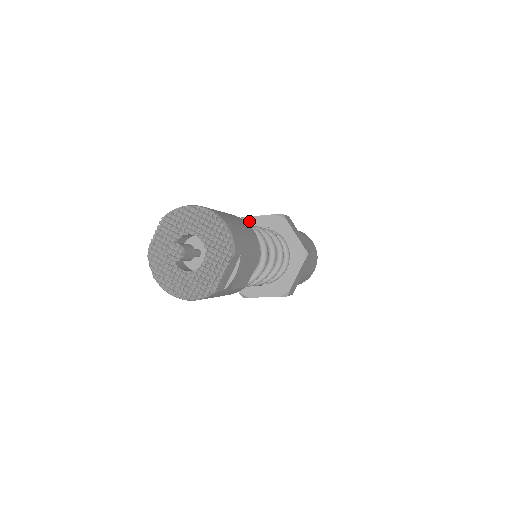
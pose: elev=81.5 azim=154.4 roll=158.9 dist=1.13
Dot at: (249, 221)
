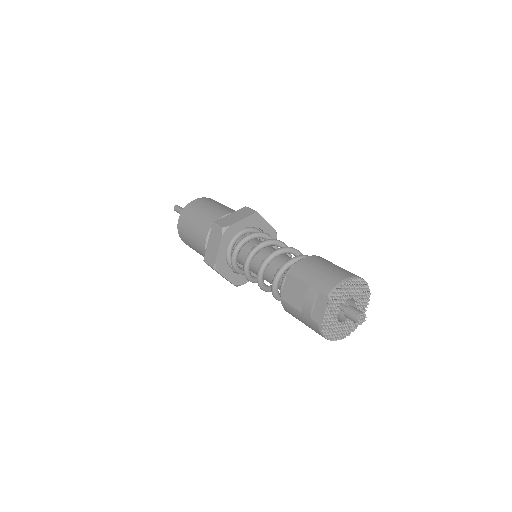
Dot at: (233, 228)
